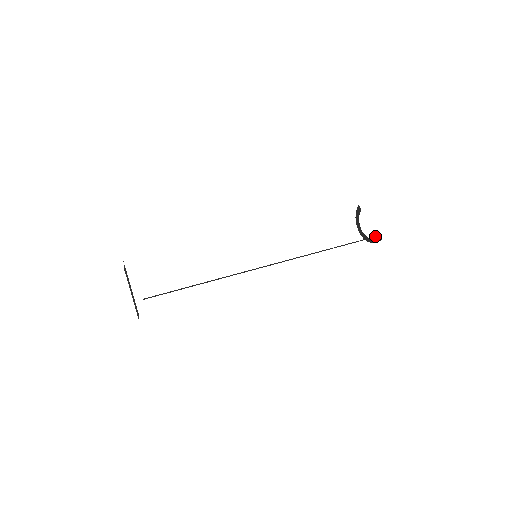
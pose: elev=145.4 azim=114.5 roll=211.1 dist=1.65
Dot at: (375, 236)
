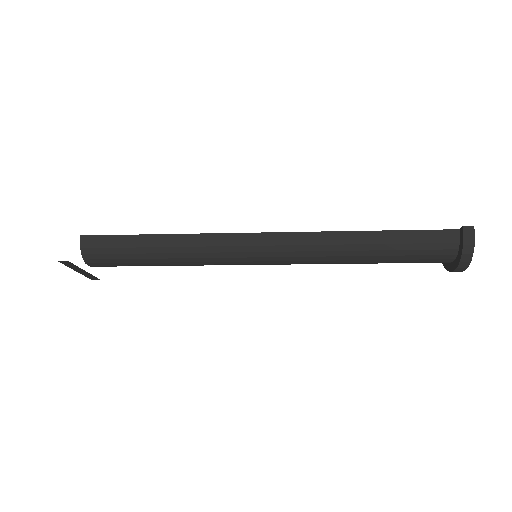
Dot at: (459, 229)
